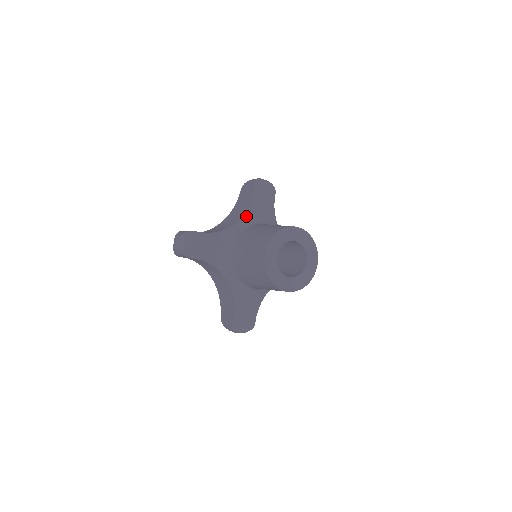
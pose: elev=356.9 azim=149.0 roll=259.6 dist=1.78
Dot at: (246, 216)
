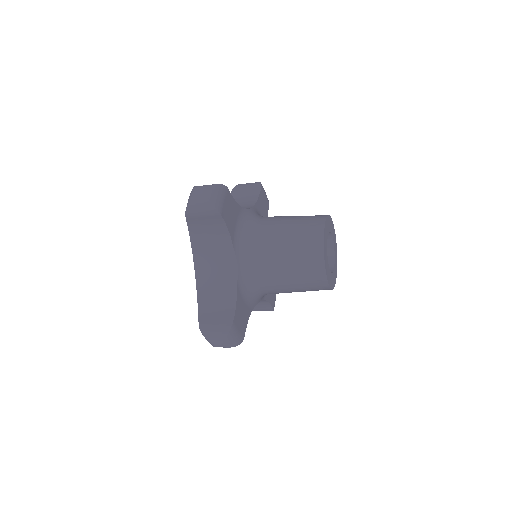
Dot at: (255, 208)
